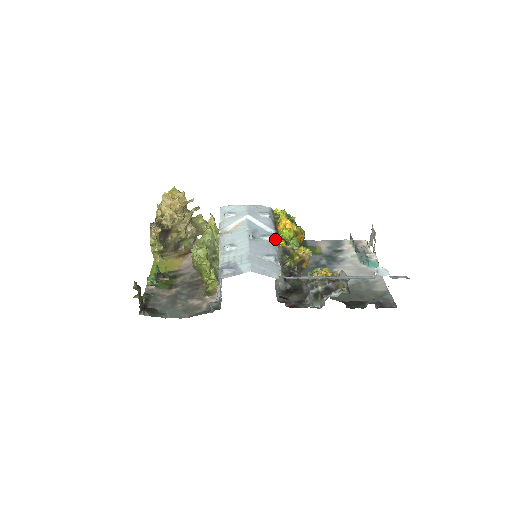
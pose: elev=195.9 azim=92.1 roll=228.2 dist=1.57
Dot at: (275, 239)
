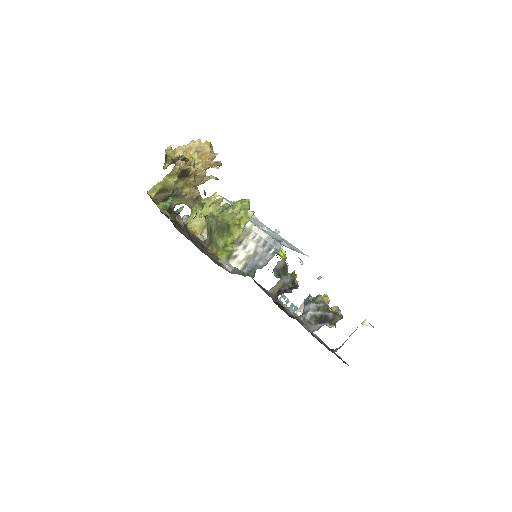
Dot at: occluded
